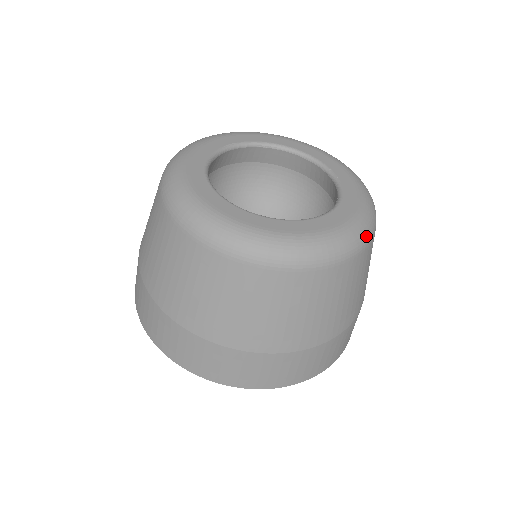
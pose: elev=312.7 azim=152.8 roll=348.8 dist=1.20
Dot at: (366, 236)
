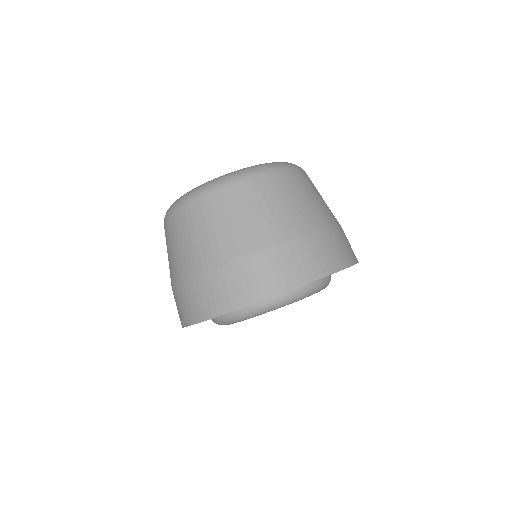
Dot at: (223, 181)
